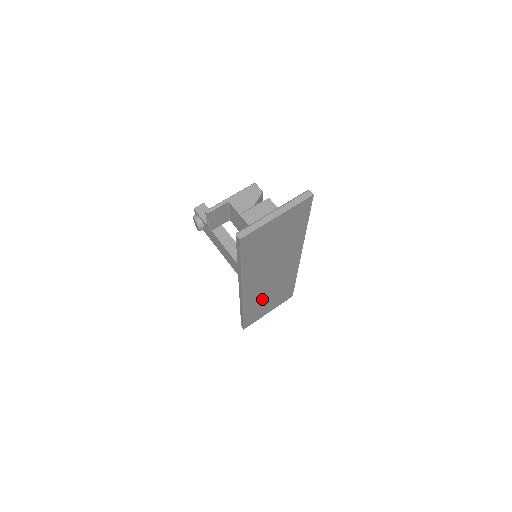
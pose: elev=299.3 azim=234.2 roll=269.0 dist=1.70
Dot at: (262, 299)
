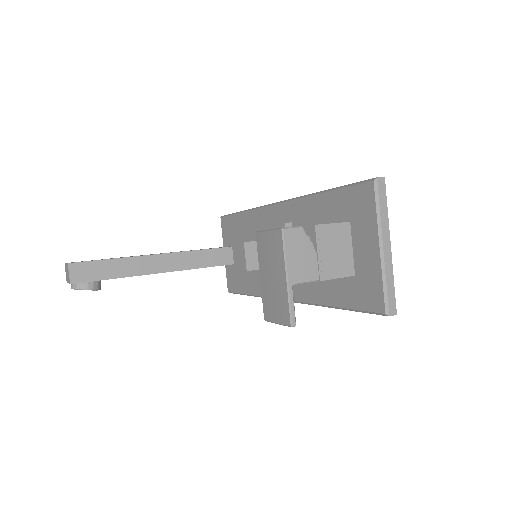
Dot at: occluded
